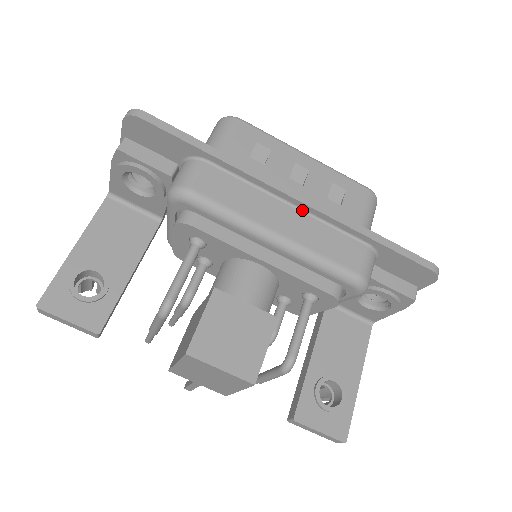
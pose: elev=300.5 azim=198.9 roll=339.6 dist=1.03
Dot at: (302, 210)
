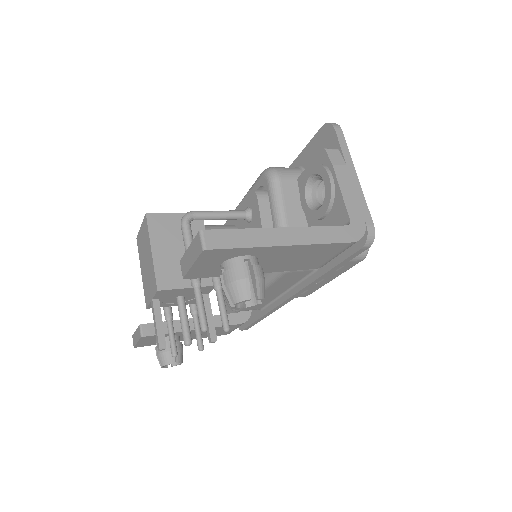
Dot at: occluded
